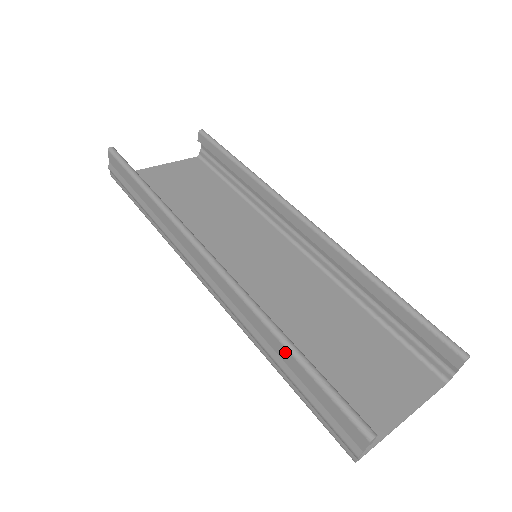
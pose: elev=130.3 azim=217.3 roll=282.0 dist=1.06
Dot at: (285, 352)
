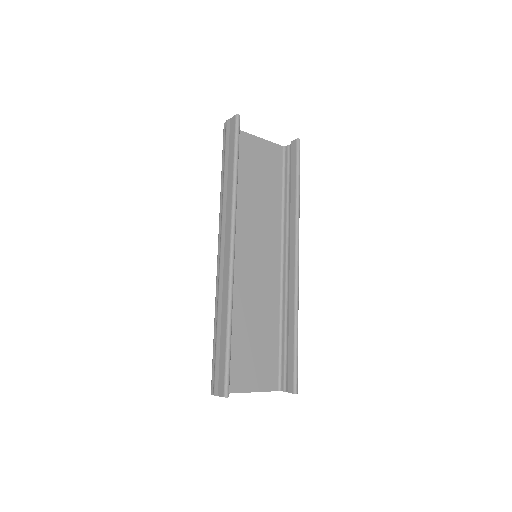
Dot at: (225, 330)
